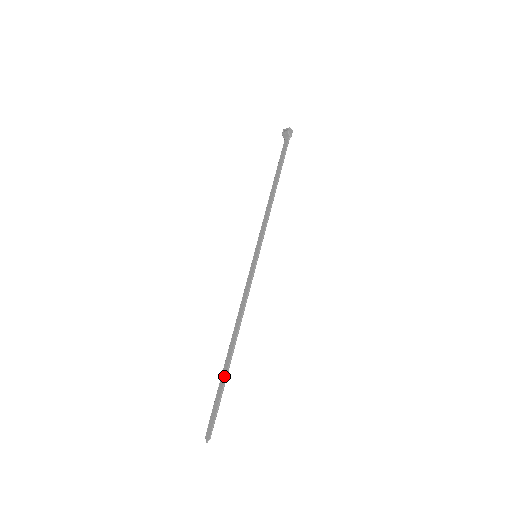
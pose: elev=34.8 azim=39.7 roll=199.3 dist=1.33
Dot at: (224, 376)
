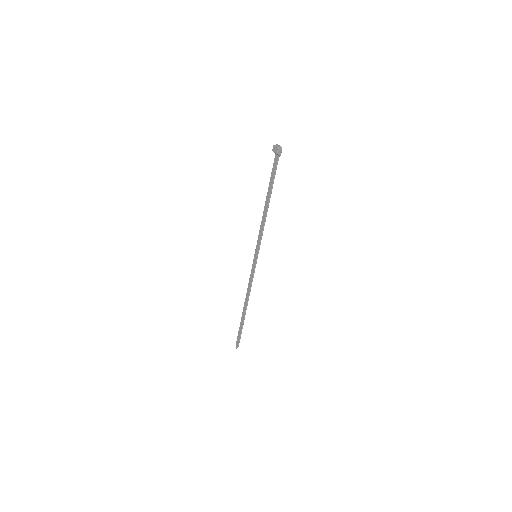
Dot at: (242, 322)
